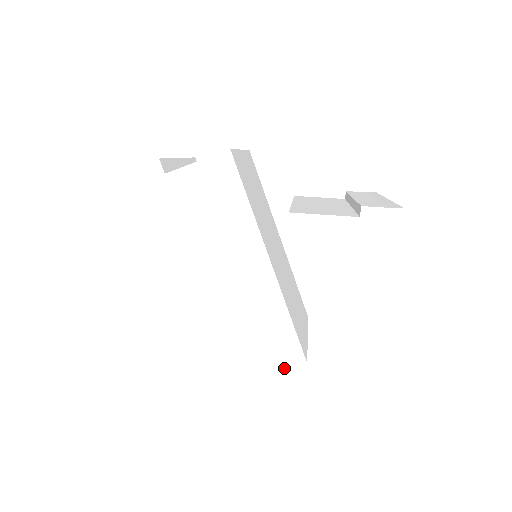
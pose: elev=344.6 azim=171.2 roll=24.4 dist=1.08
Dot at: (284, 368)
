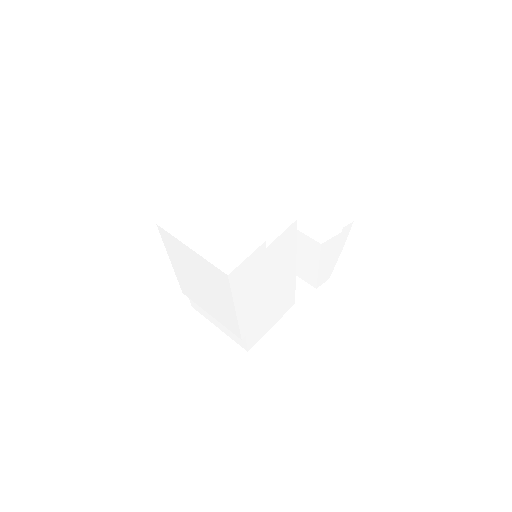
Dot at: occluded
